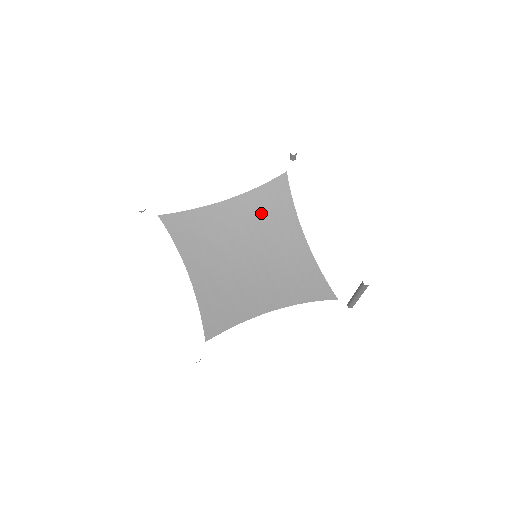
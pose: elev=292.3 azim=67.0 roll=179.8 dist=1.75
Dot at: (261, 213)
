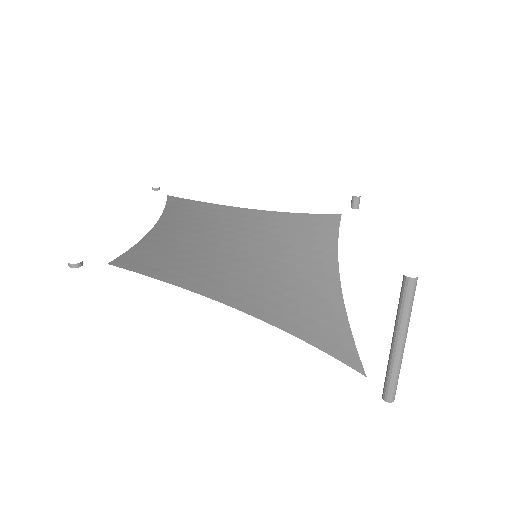
Dot at: (289, 231)
